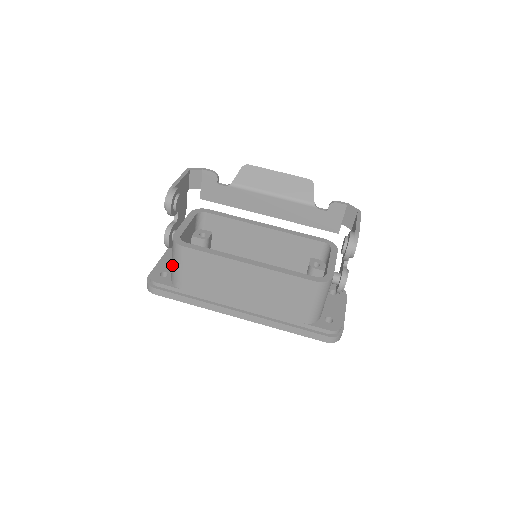
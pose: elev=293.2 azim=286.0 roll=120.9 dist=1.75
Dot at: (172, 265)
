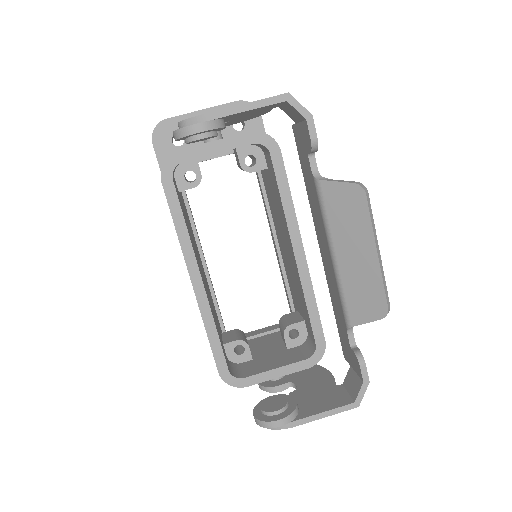
Dot at: occluded
